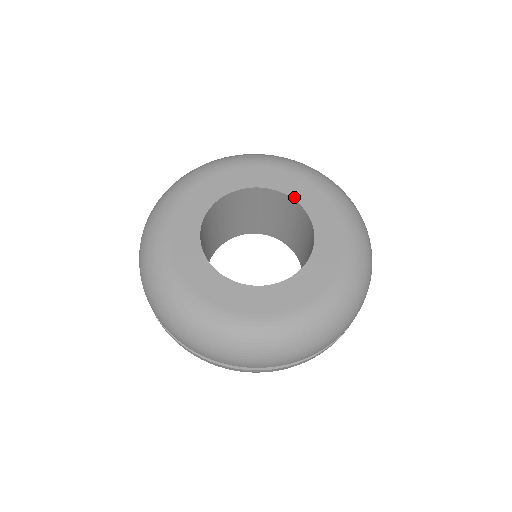
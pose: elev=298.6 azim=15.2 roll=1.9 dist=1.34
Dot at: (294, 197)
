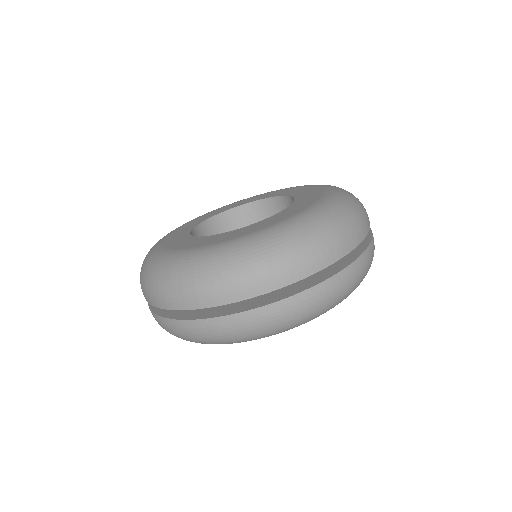
Dot at: (238, 205)
